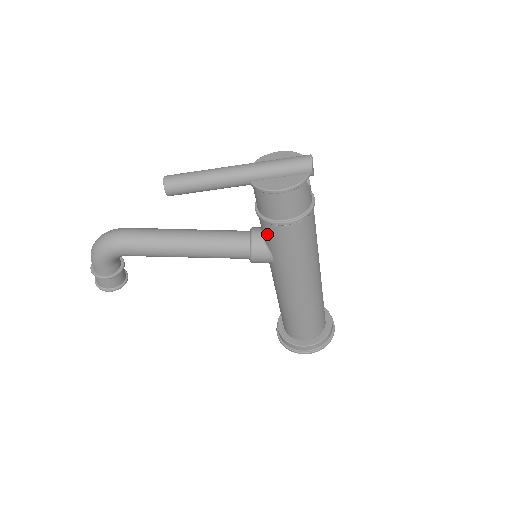
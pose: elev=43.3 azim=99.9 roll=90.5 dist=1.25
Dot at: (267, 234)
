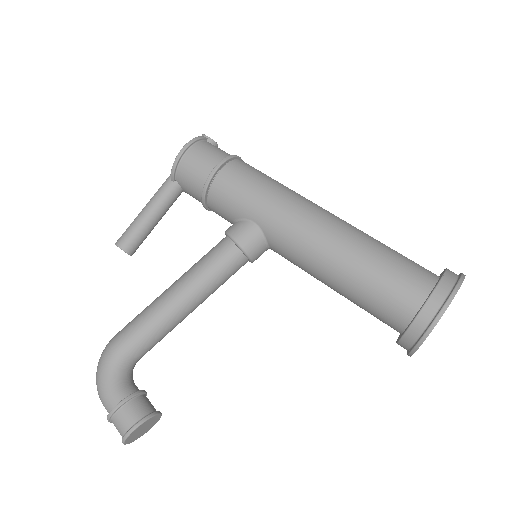
Dot at: (222, 204)
